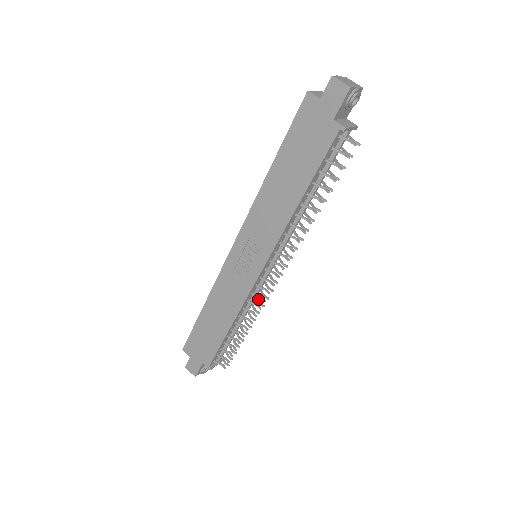
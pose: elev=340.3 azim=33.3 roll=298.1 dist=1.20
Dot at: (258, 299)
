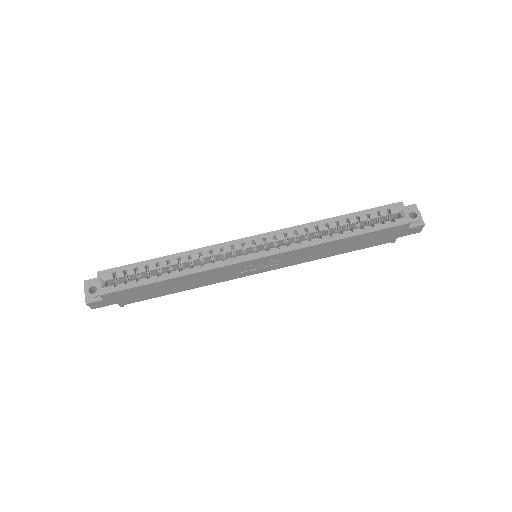
Dot at: occluded
